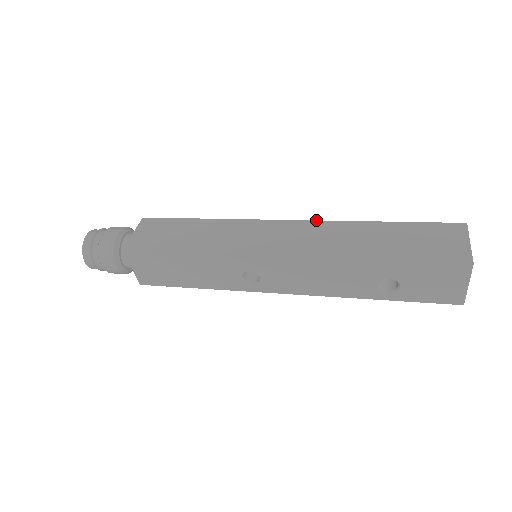
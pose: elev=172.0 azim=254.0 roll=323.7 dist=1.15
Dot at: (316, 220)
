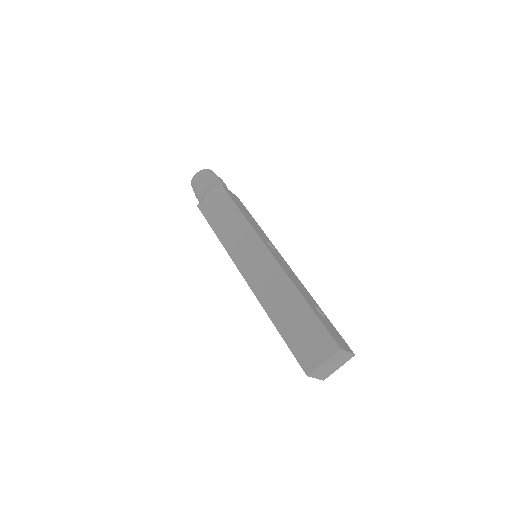
Dot at: (282, 267)
